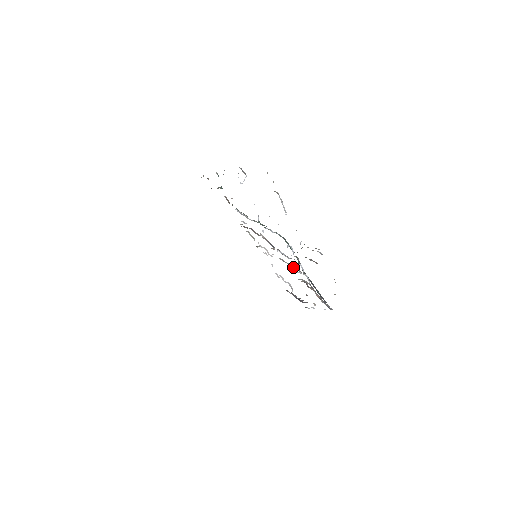
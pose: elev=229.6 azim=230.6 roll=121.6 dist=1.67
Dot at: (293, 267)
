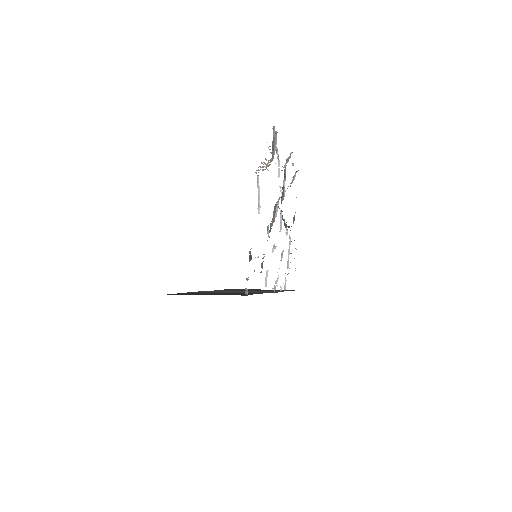
Dot at: occluded
